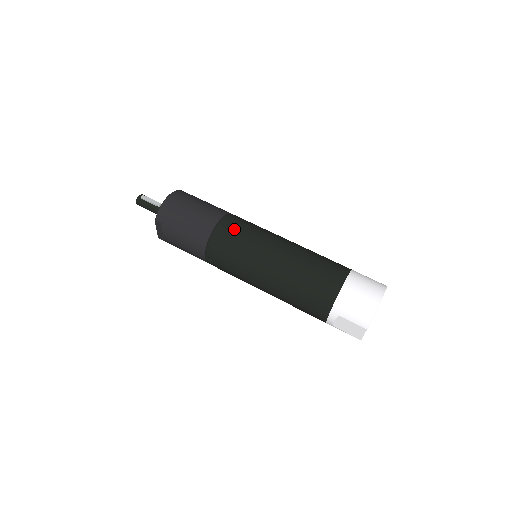
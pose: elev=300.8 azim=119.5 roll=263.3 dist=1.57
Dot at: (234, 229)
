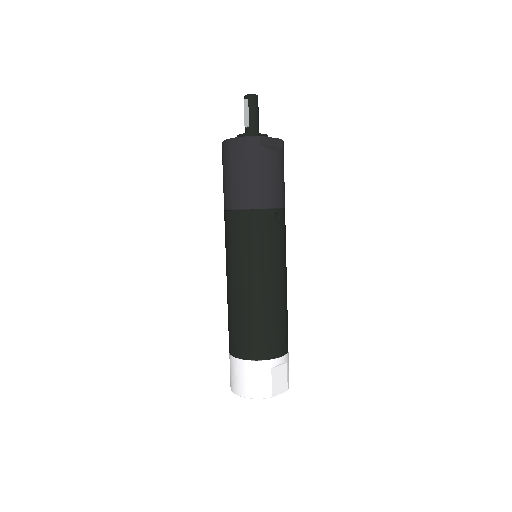
Dot at: (231, 231)
